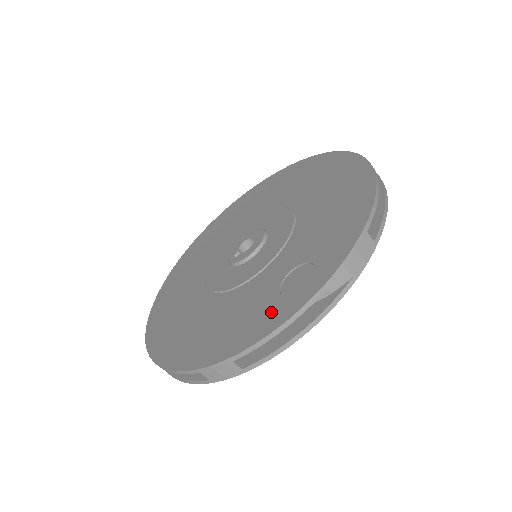
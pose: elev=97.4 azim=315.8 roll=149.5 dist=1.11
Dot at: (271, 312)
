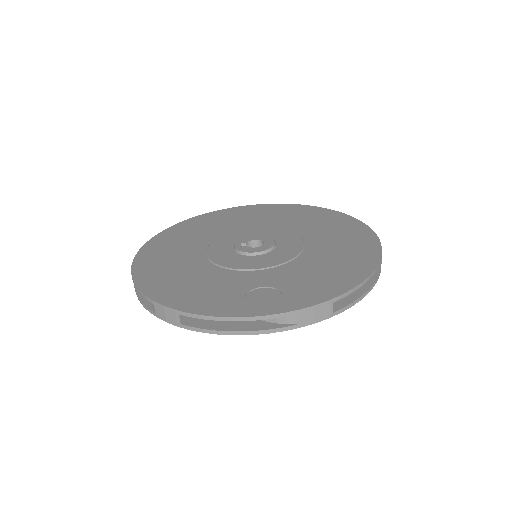
Dot at: (229, 303)
